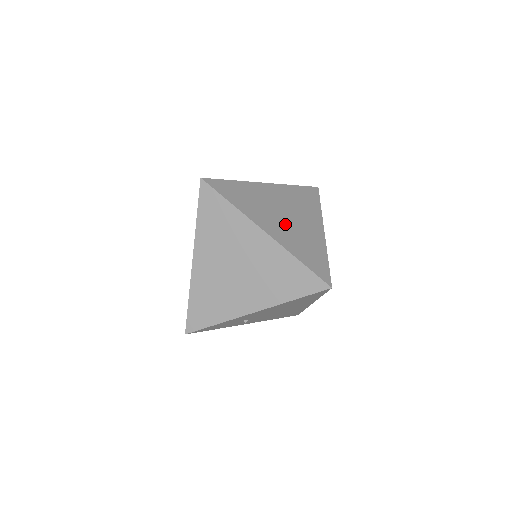
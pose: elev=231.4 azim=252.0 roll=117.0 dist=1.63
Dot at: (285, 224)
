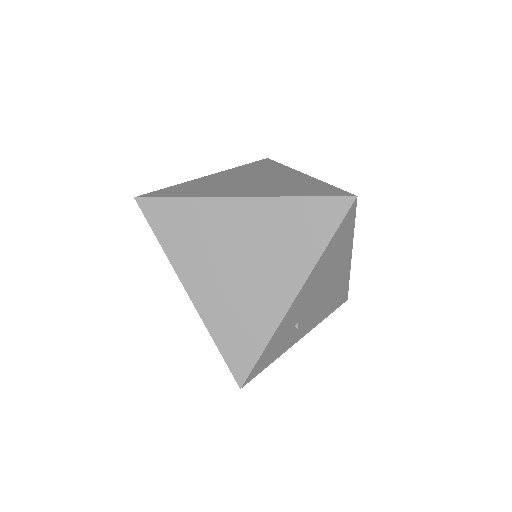
Dot at: (258, 185)
